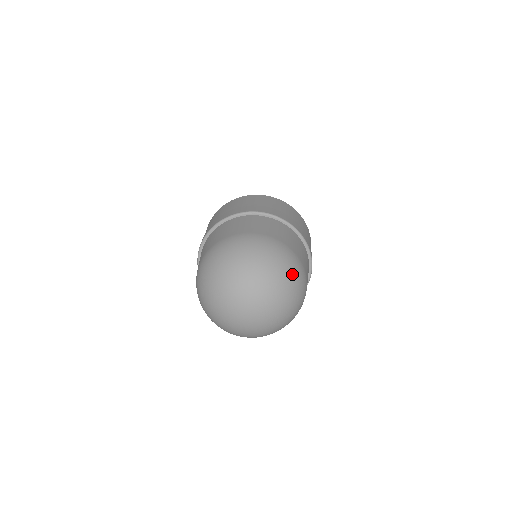
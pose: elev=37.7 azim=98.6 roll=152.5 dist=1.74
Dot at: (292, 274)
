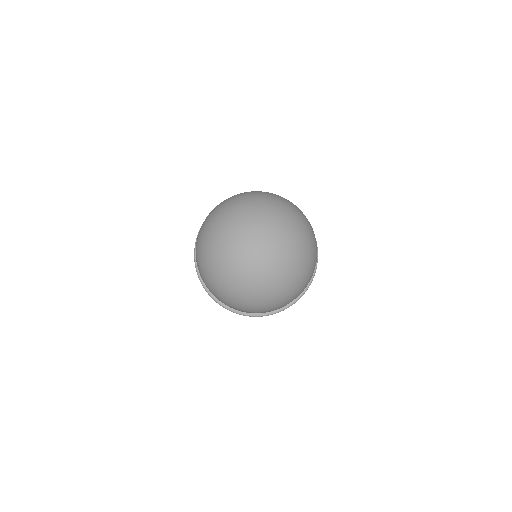
Dot at: (307, 228)
